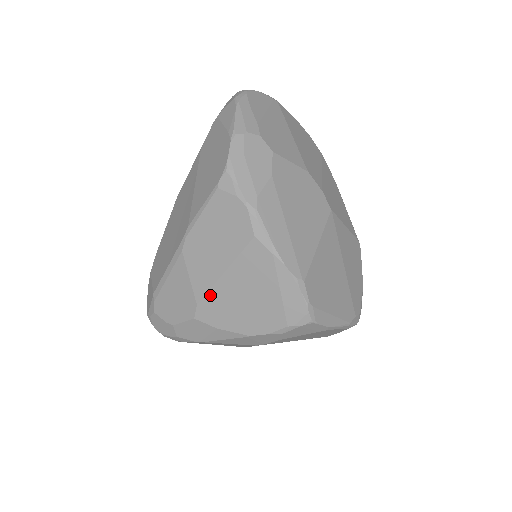
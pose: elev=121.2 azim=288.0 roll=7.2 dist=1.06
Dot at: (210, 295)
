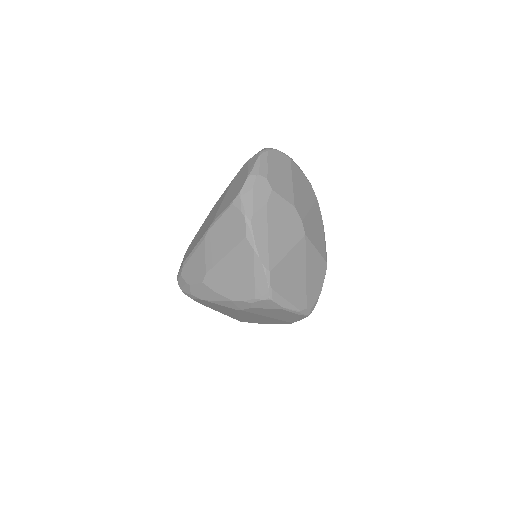
Dot at: (214, 269)
